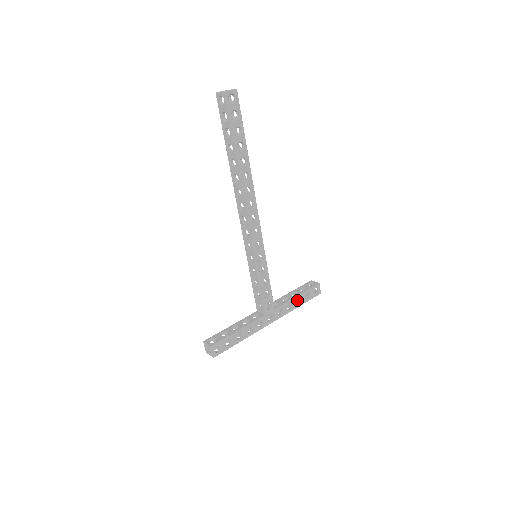
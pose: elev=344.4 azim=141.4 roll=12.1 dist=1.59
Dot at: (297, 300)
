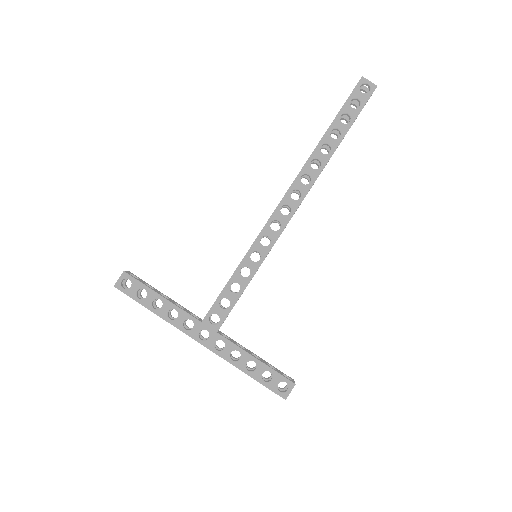
Dot at: occluded
